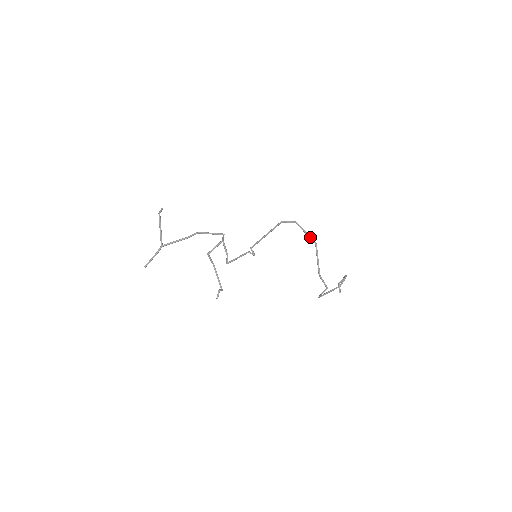
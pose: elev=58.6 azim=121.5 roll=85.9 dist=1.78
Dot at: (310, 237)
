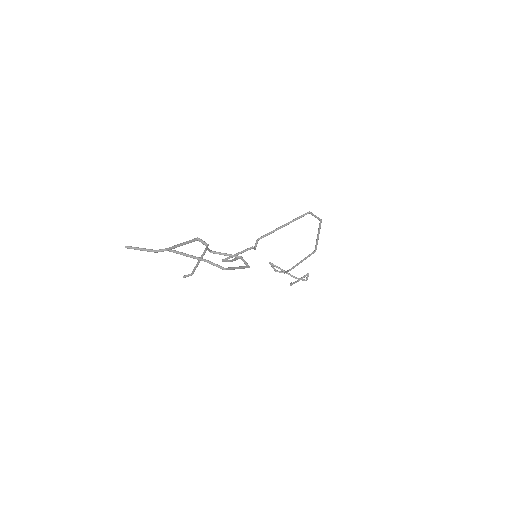
Dot at: (317, 243)
